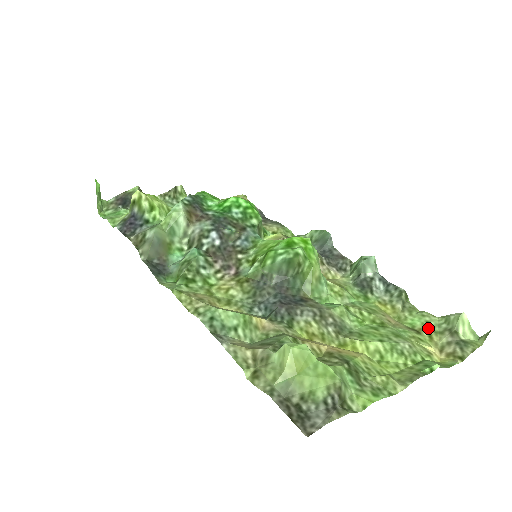
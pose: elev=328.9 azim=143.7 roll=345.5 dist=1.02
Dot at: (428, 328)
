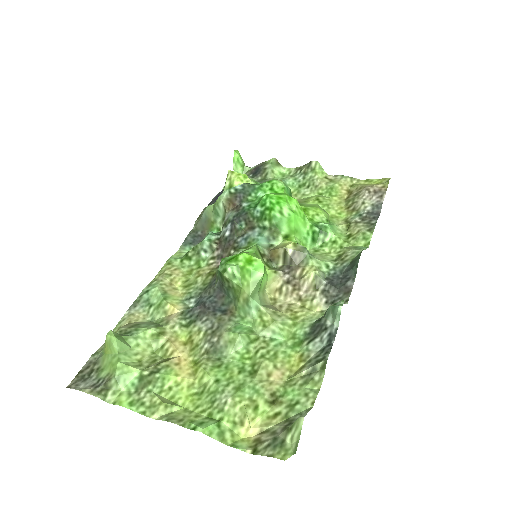
Dot at: (287, 407)
